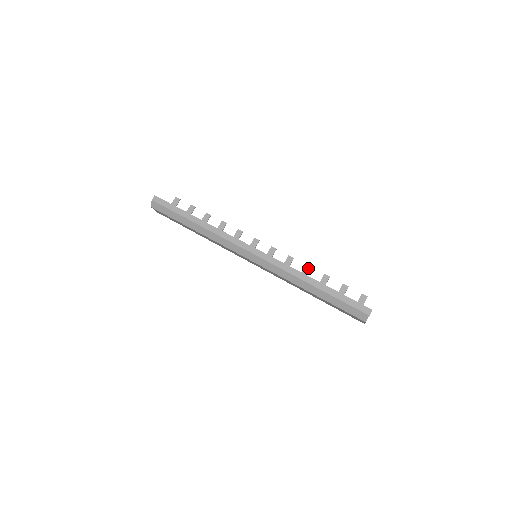
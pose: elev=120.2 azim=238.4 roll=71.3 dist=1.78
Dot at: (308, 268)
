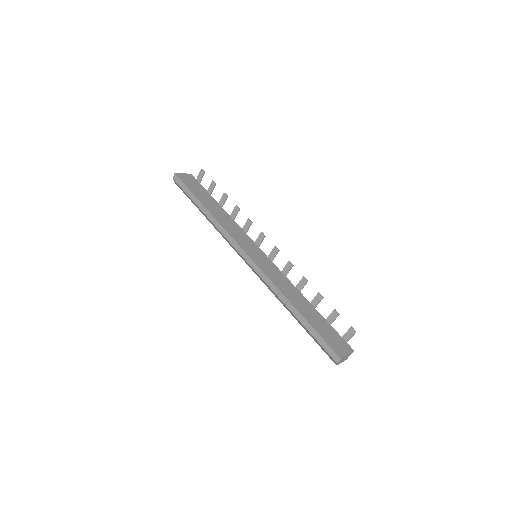
Dot at: (304, 281)
